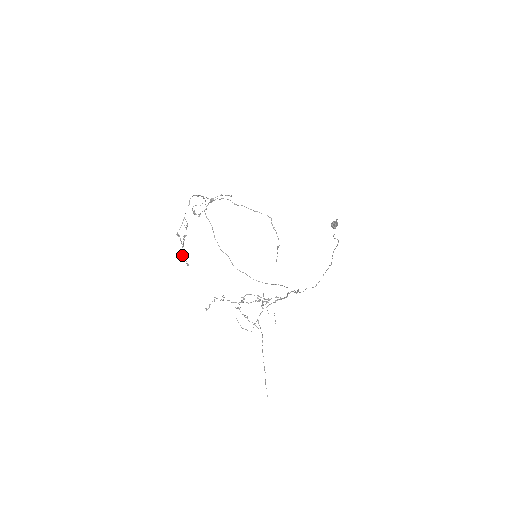
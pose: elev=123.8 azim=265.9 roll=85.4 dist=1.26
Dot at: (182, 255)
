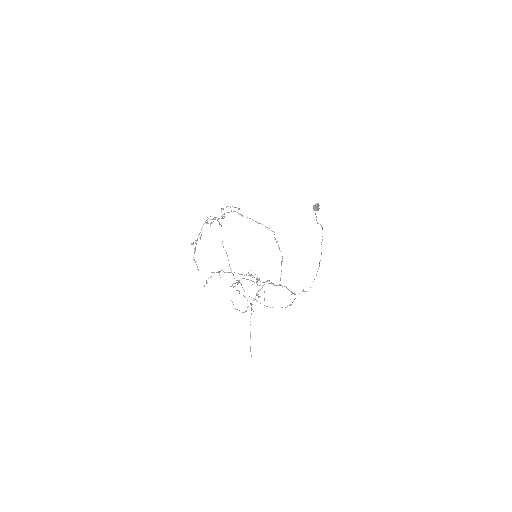
Dot at: (194, 260)
